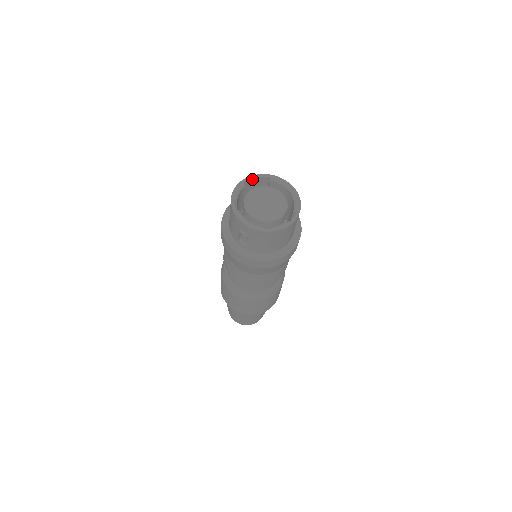
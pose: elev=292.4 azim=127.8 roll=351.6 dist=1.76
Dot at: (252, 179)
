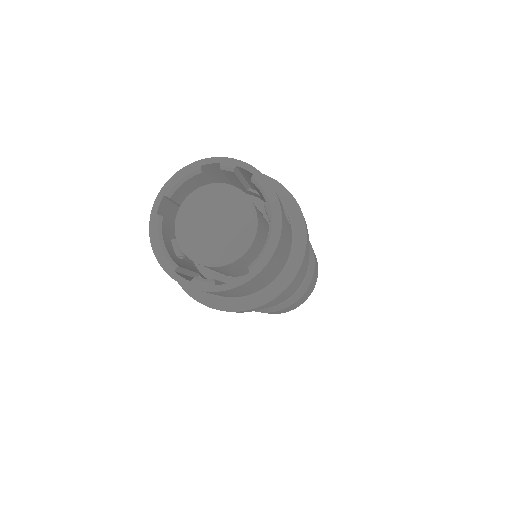
Dot at: (220, 165)
